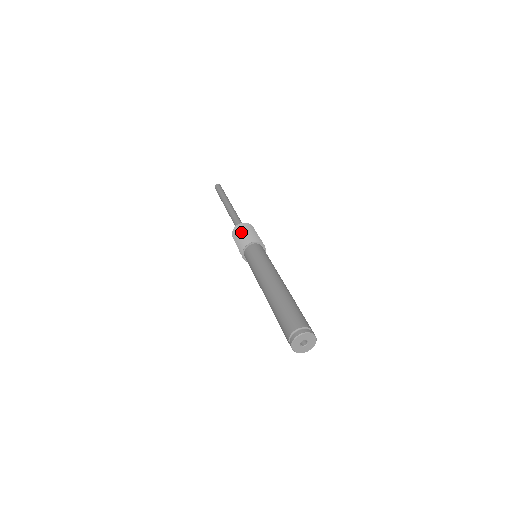
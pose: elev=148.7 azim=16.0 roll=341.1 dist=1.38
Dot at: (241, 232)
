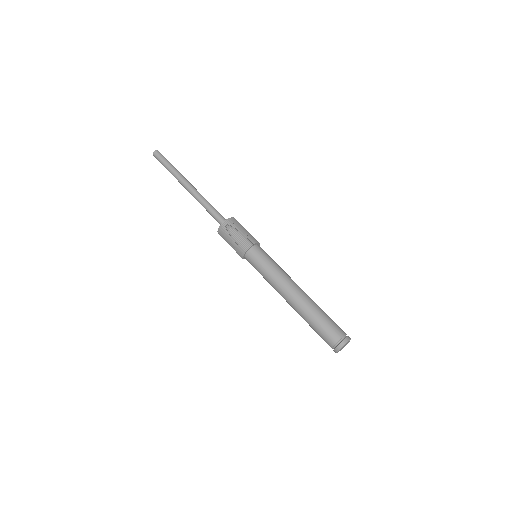
Dot at: (227, 242)
